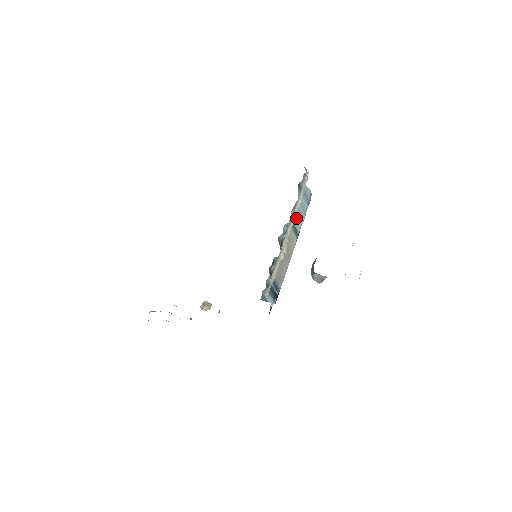
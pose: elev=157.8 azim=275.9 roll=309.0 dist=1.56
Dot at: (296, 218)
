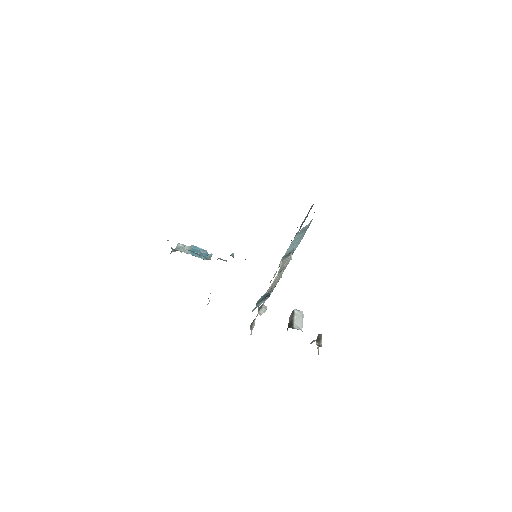
Dot at: (290, 251)
